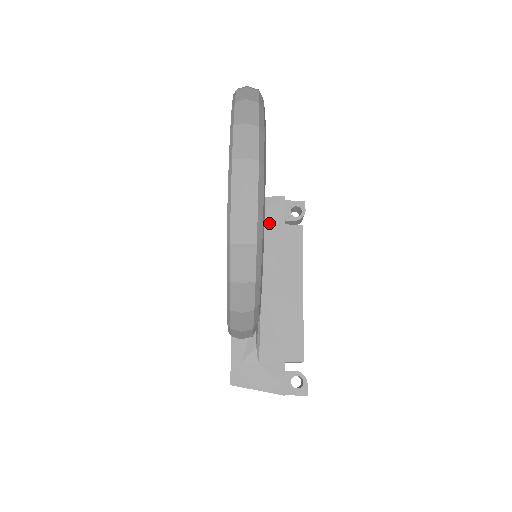
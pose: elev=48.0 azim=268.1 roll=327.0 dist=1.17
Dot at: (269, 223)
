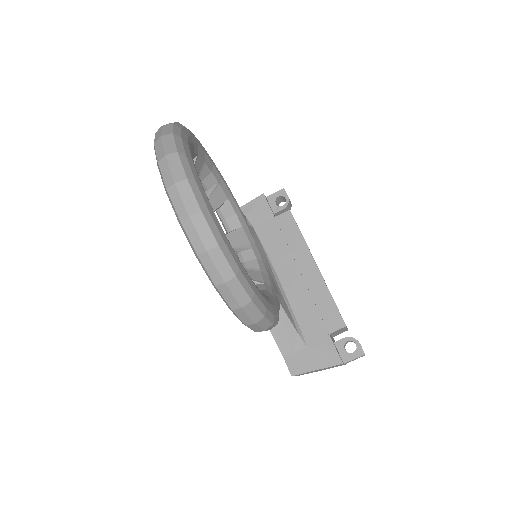
Dot at: (261, 223)
